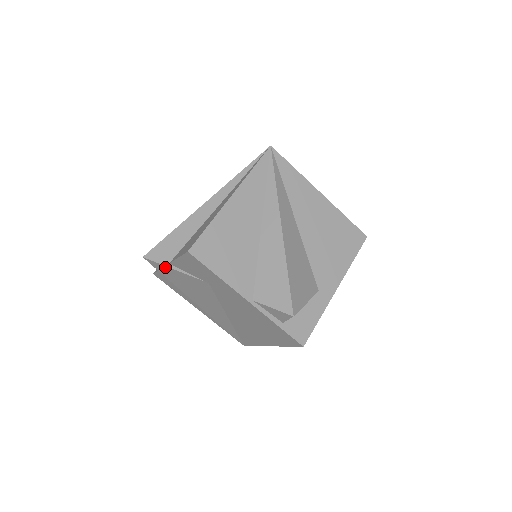
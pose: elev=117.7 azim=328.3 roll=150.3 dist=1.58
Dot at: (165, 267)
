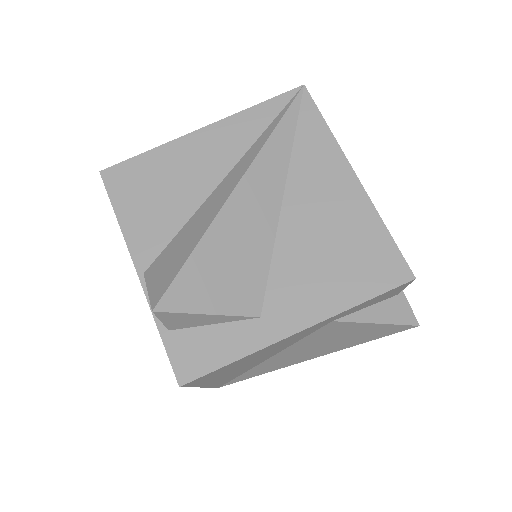
Dot at: occluded
